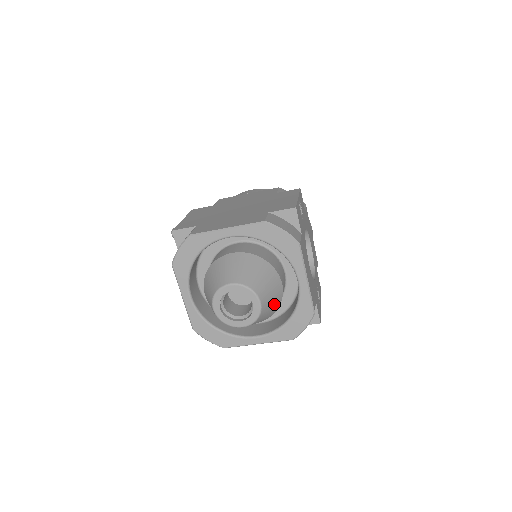
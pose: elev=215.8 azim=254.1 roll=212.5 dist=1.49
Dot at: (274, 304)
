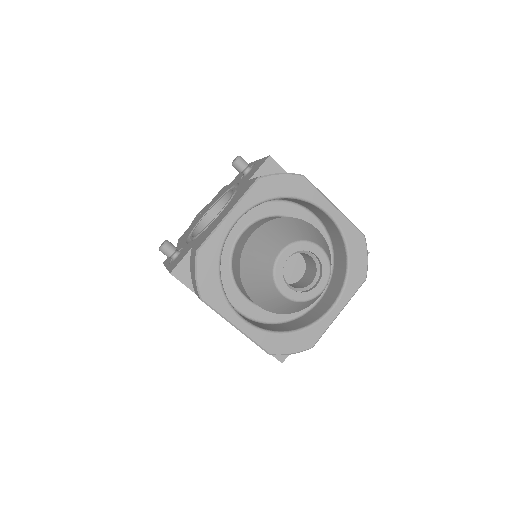
Dot at: (307, 305)
